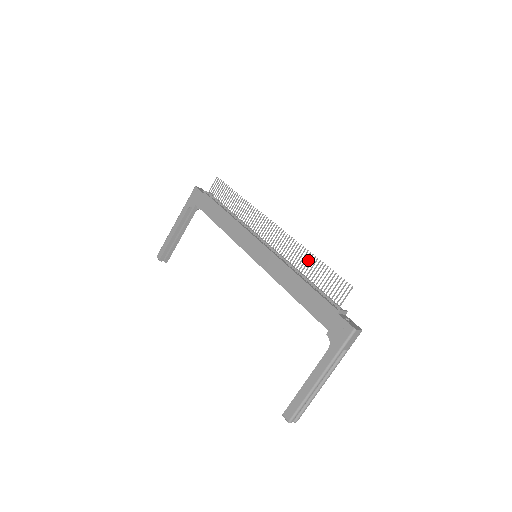
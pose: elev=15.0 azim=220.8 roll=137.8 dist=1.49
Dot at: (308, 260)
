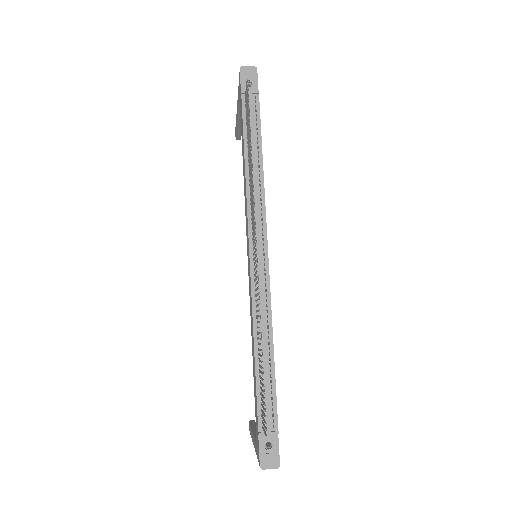
Dot at: (259, 343)
